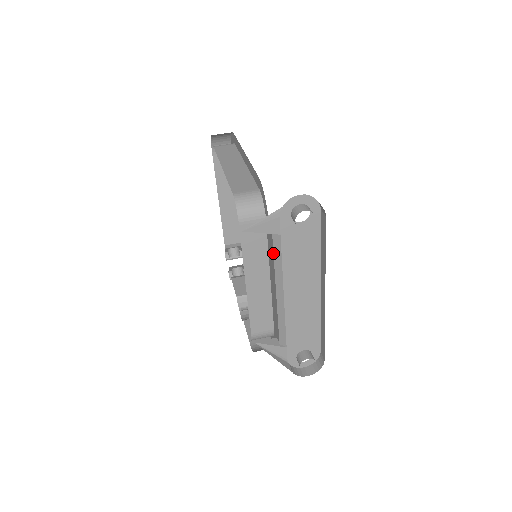
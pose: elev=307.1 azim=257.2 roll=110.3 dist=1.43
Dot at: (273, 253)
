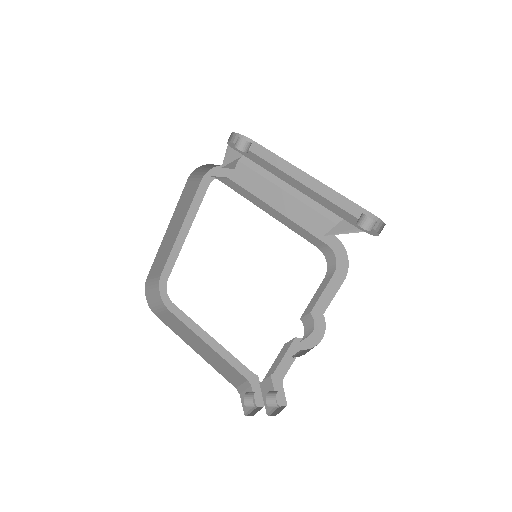
Dot at: (253, 171)
